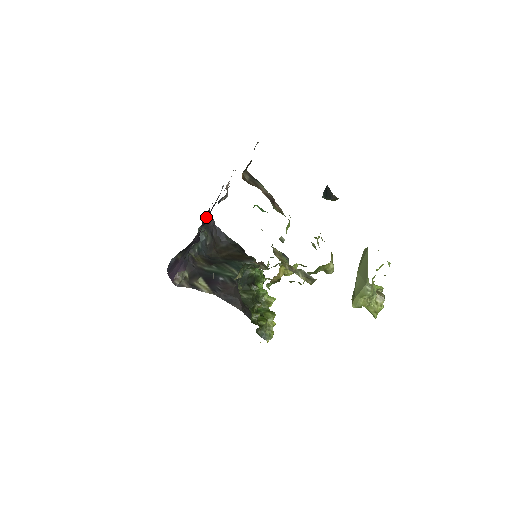
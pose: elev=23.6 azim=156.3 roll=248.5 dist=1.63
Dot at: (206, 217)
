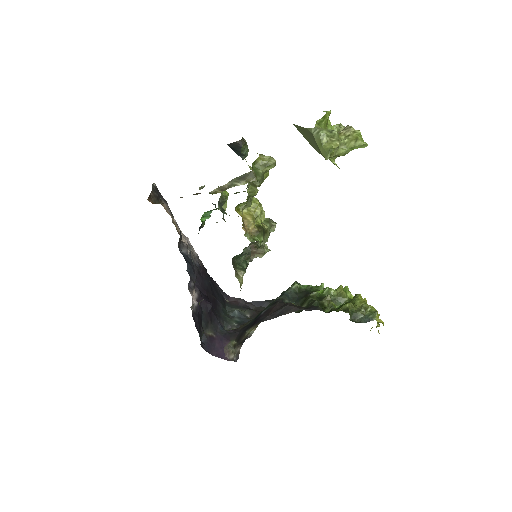
Dot at: (198, 282)
